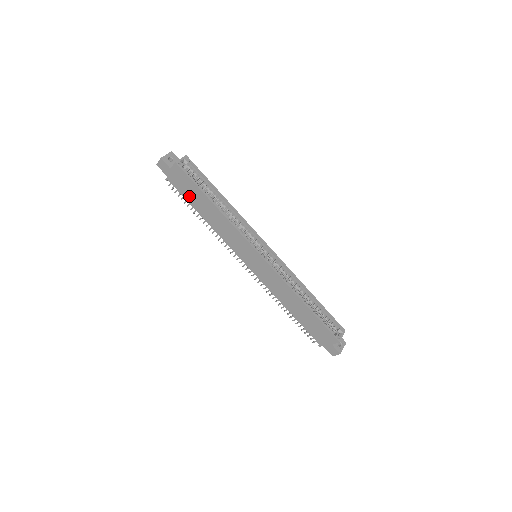
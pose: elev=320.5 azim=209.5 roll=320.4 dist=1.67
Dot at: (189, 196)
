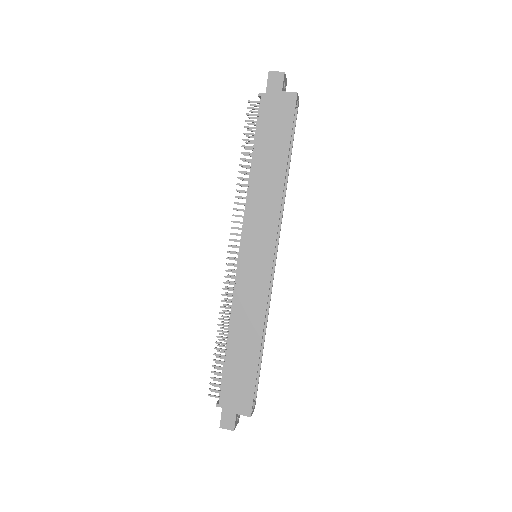
Dot at: (266, 134)
